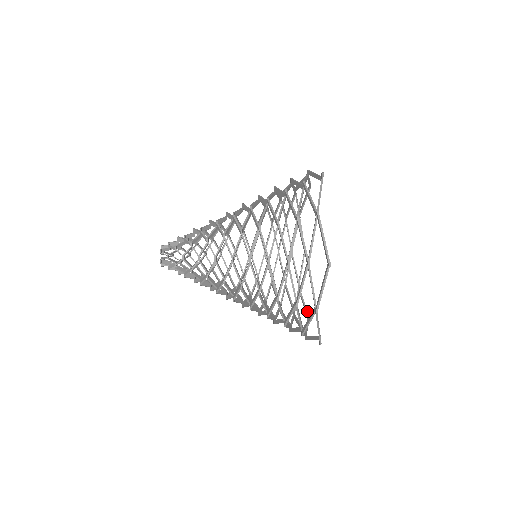
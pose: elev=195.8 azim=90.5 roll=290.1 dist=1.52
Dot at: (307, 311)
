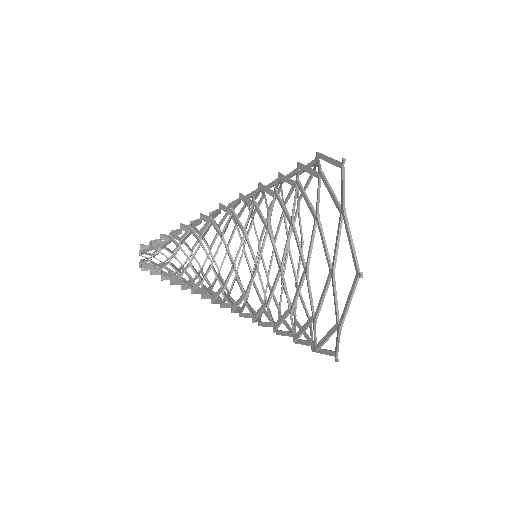
Dot at: (302, 237)
